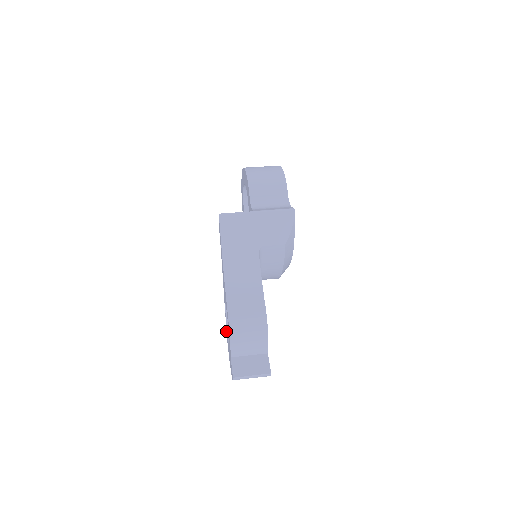
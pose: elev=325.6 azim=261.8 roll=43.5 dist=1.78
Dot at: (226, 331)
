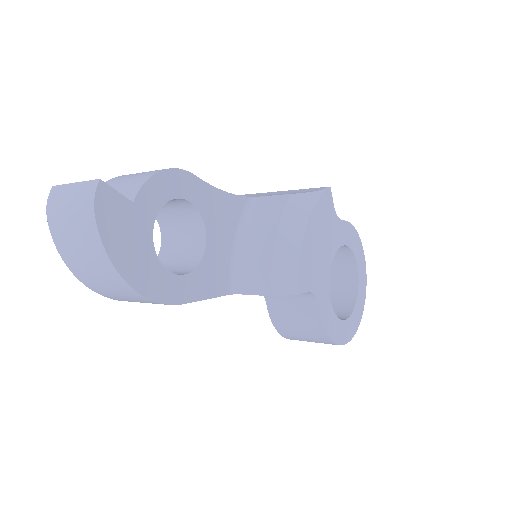
Dot at: occluded
